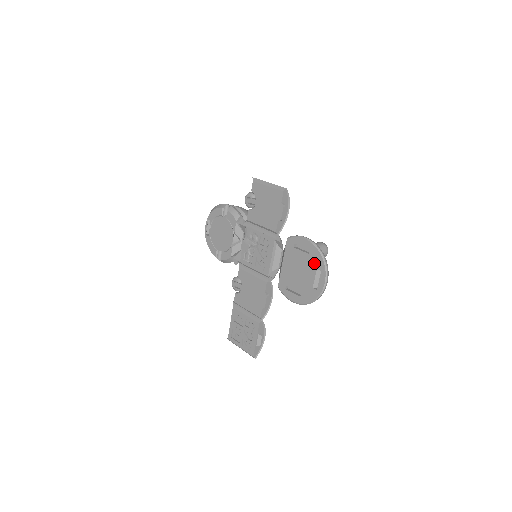
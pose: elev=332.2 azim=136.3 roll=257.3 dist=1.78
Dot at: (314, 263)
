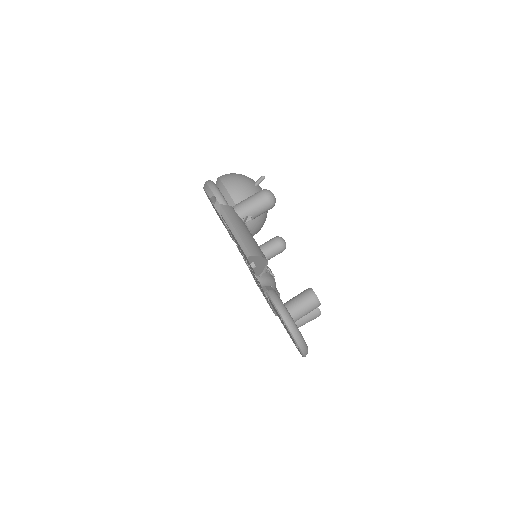
Dot at: (291, 336)
